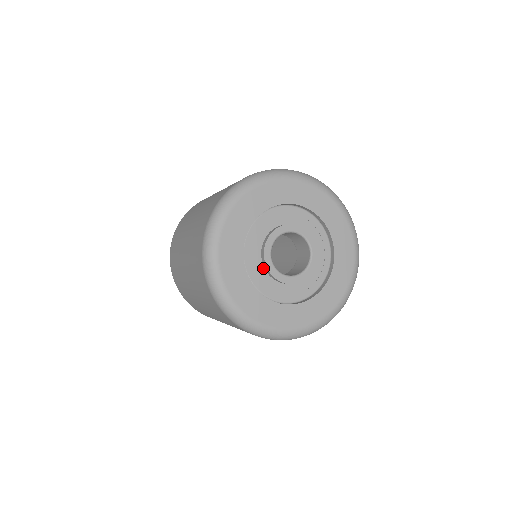
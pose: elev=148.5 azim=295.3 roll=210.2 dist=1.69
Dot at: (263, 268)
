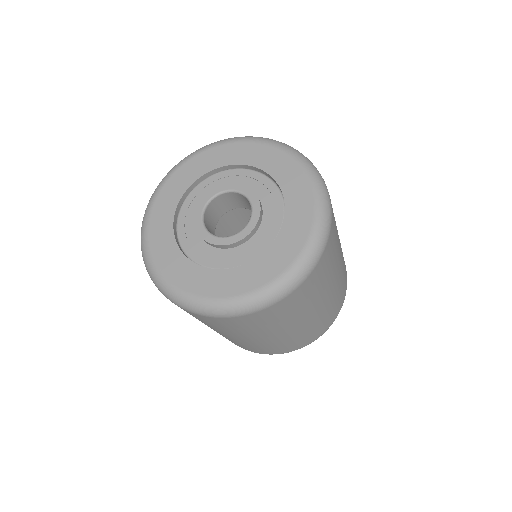
Dot at: occluded
